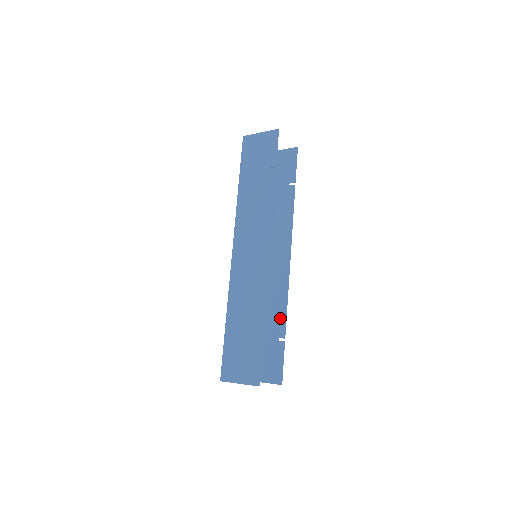
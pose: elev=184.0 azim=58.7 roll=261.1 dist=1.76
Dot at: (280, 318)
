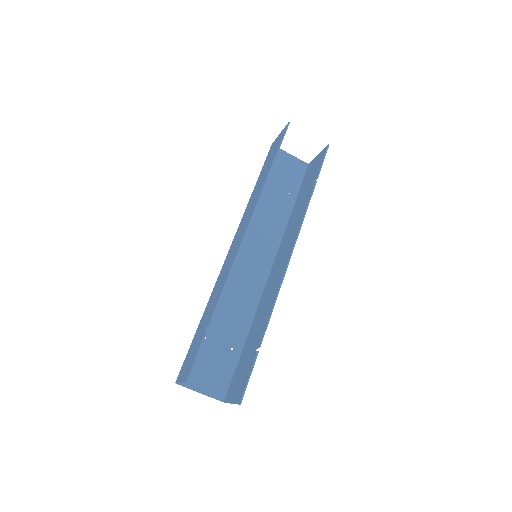
Dot at: (264, 325)
